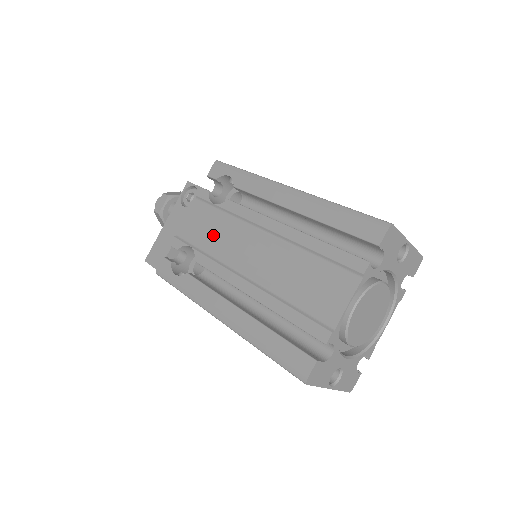
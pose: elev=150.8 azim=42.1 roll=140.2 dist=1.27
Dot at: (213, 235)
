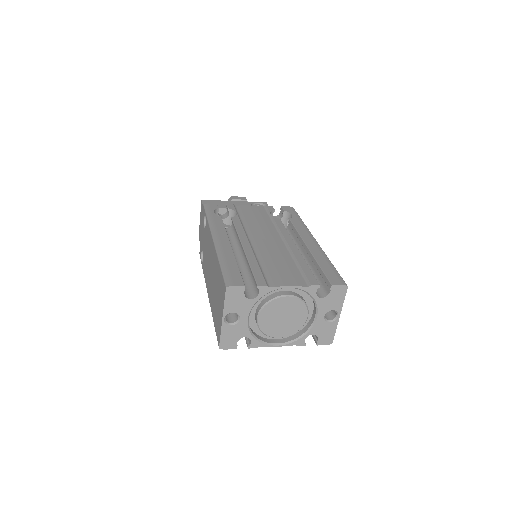
Dot at: (255, 220)
